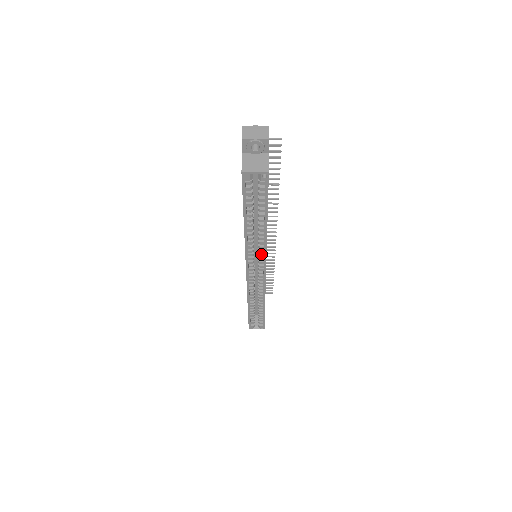
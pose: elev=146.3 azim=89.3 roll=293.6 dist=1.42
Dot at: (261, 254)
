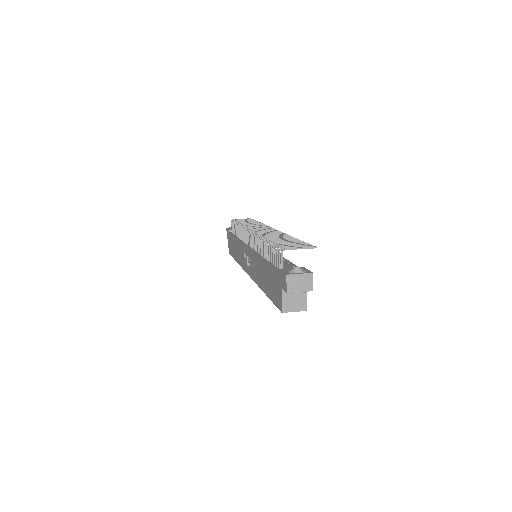
Dot at: occluded
